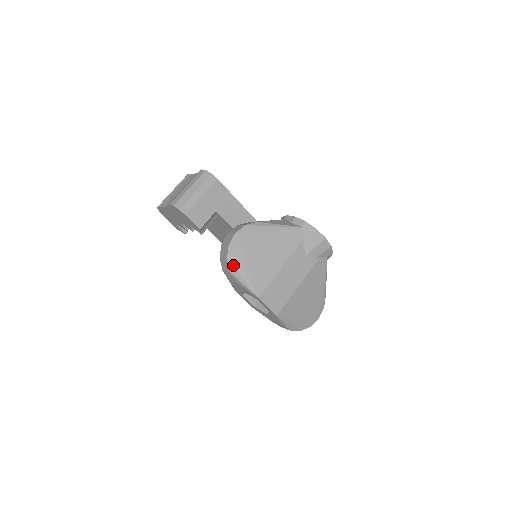
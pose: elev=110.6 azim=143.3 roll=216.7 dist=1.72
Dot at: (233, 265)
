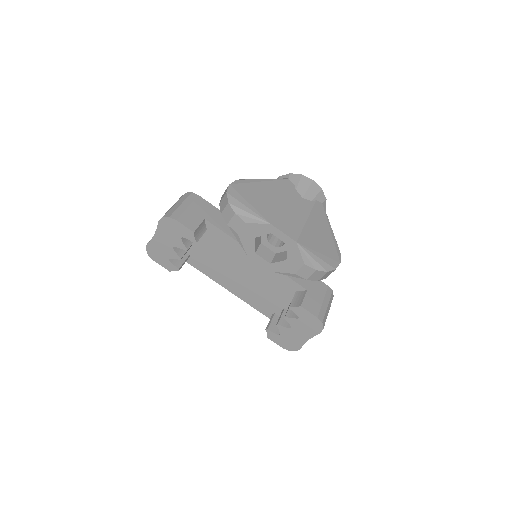
Dot at: (236, 206)
